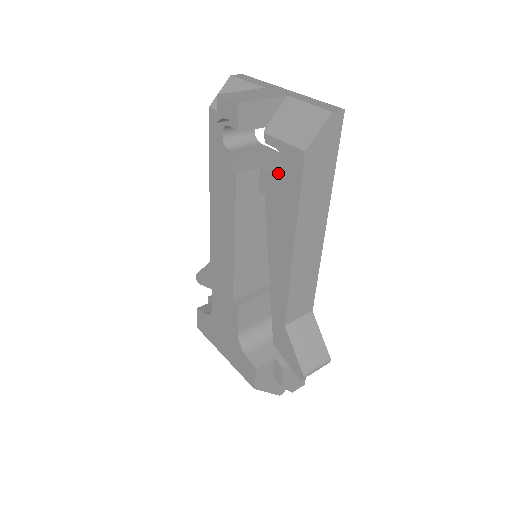
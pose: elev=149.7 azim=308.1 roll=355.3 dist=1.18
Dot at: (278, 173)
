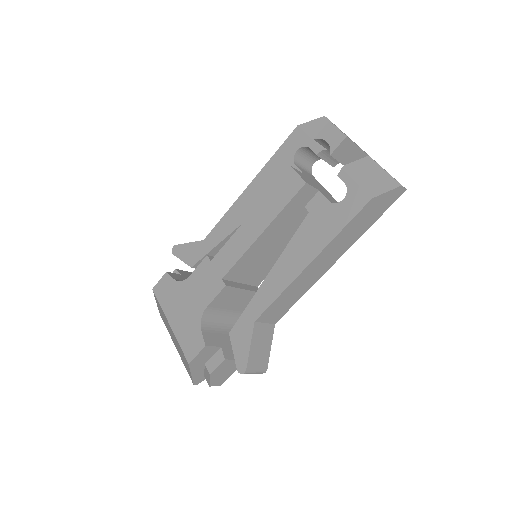
Dot at: (332, 202)
